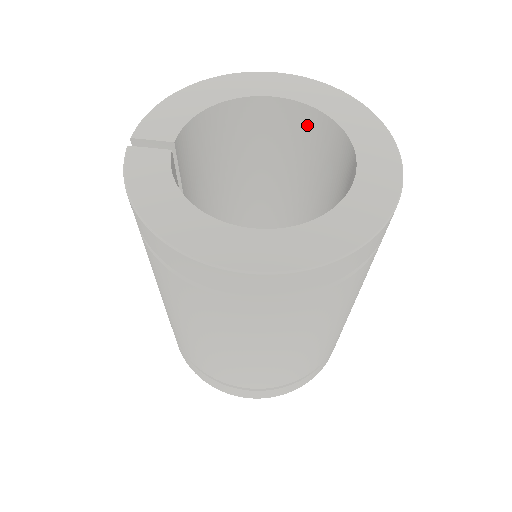
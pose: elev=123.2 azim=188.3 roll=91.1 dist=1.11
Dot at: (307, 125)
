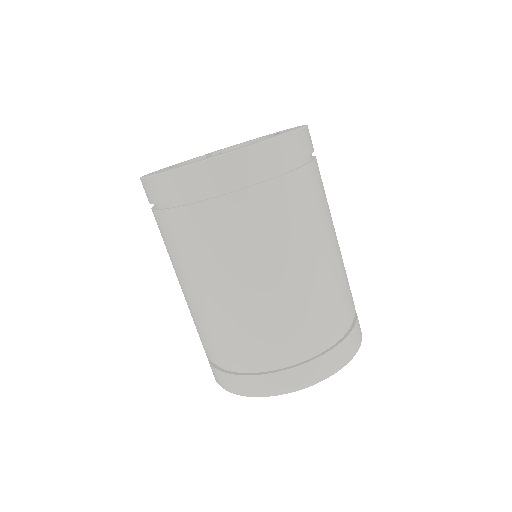
Dot at: occluded
